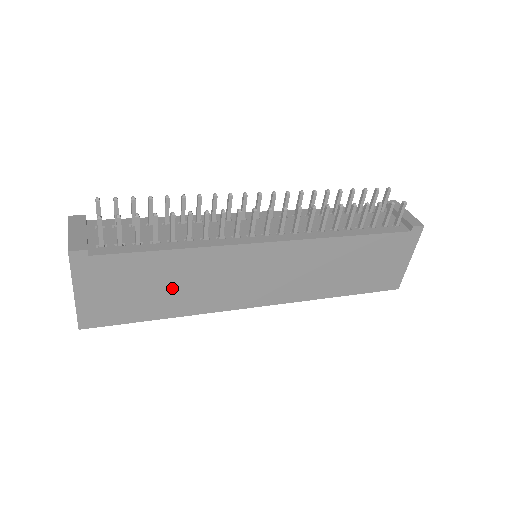
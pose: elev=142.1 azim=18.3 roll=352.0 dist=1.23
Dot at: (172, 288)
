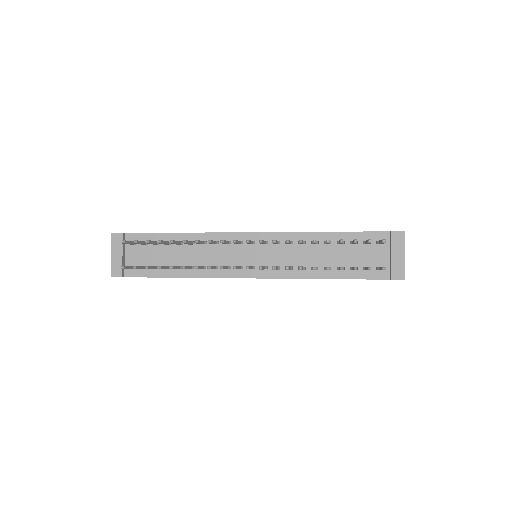
Dot at: occluded
